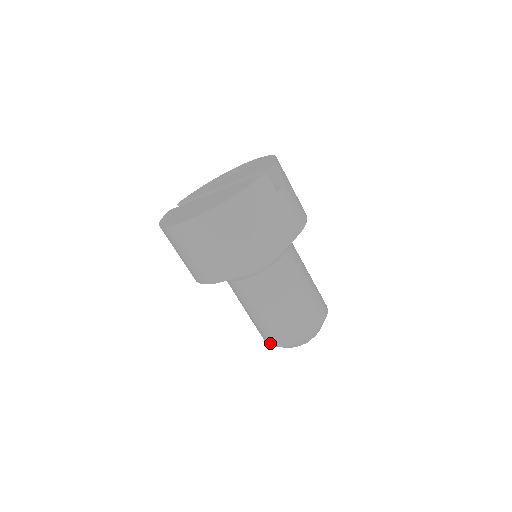
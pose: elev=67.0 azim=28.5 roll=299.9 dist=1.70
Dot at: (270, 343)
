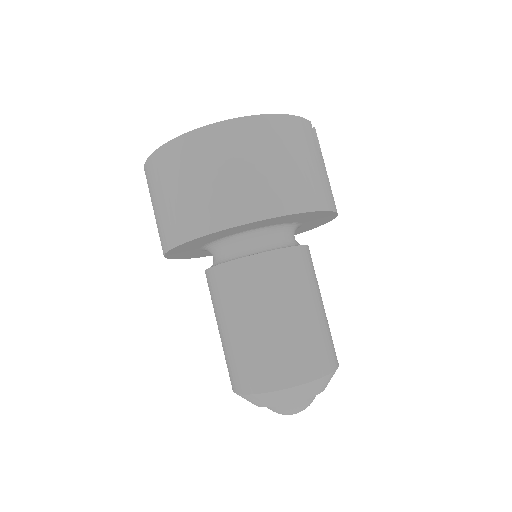
Dot at: (250, 387)
